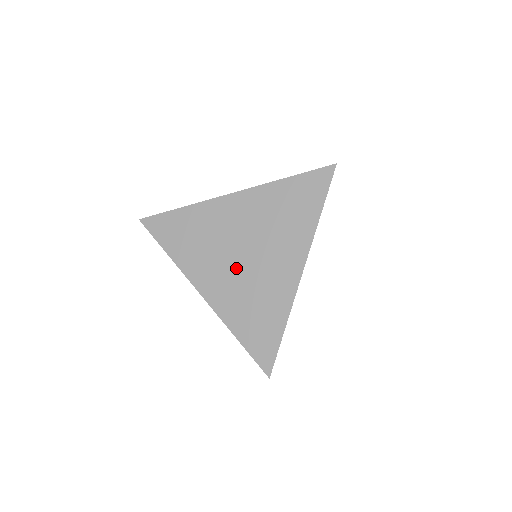
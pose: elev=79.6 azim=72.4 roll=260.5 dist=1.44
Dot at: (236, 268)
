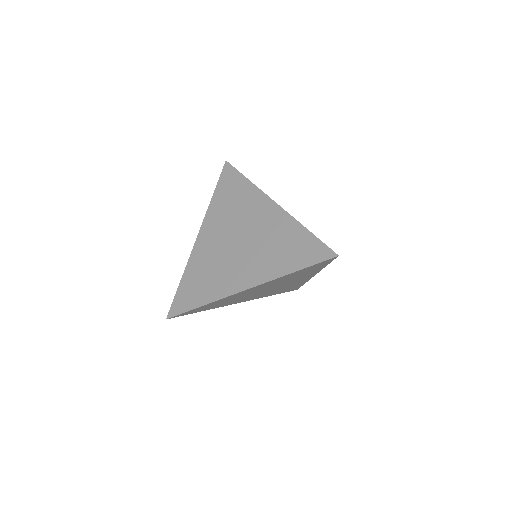
Dot at: (245, 252)
